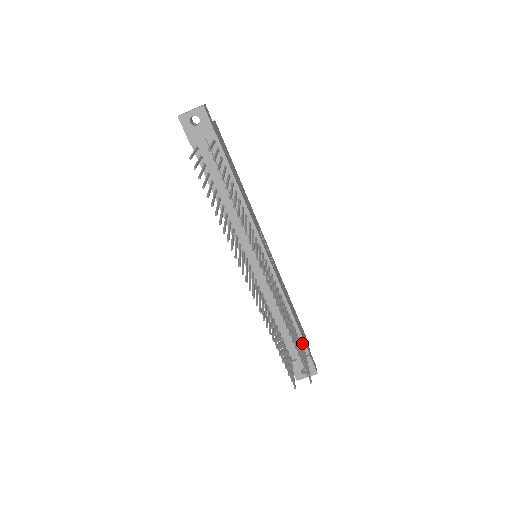
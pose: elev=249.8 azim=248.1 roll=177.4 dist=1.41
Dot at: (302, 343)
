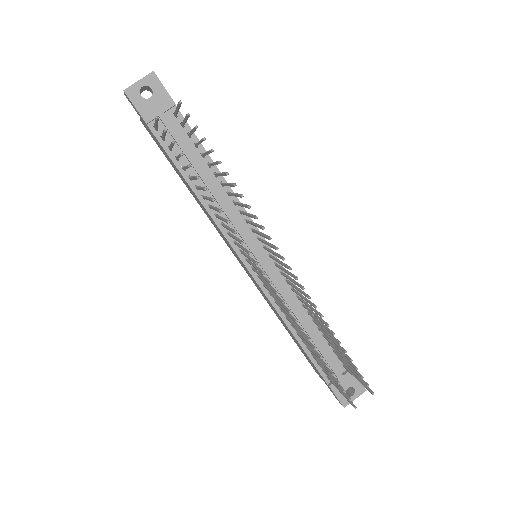
Dot at: occluded
